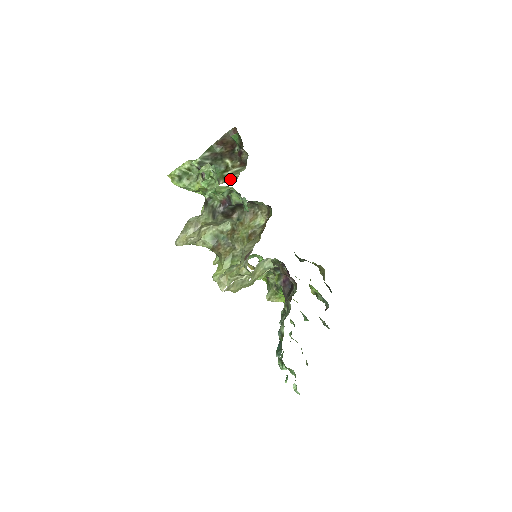
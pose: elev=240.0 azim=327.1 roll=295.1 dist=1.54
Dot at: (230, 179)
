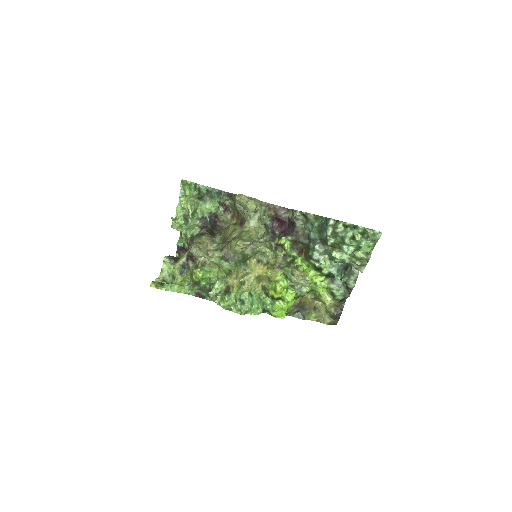
Dot at: occluded
